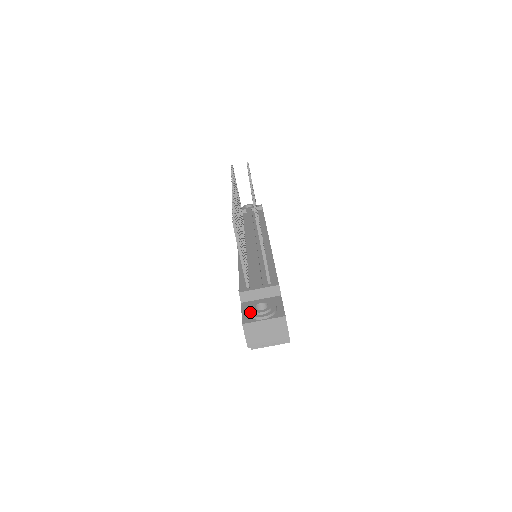
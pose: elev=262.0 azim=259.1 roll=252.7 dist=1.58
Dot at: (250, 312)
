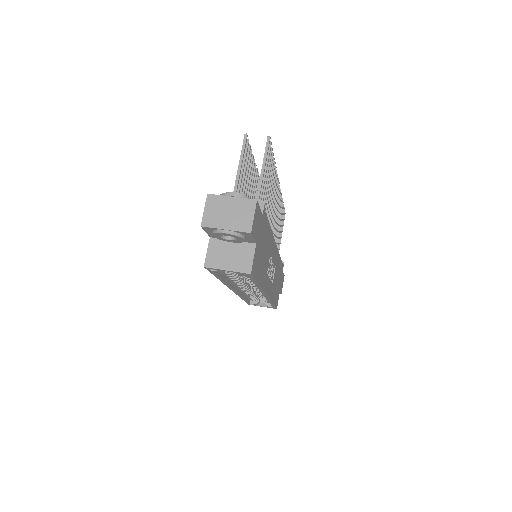
Dot at: occluded
